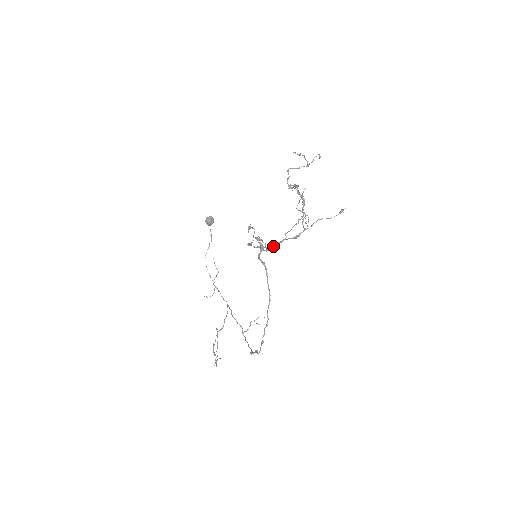
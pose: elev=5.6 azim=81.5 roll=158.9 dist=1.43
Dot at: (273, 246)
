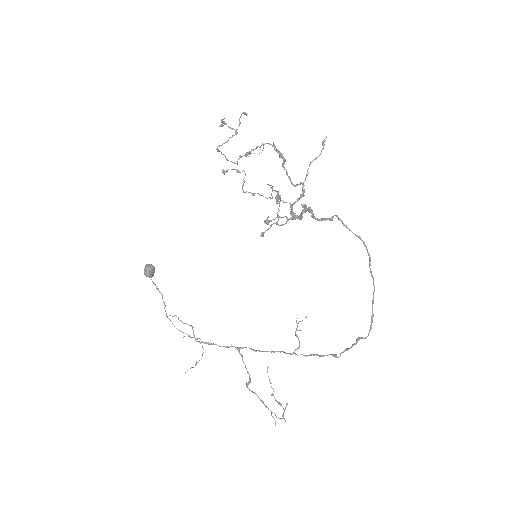
Dot at: (294, 215)
